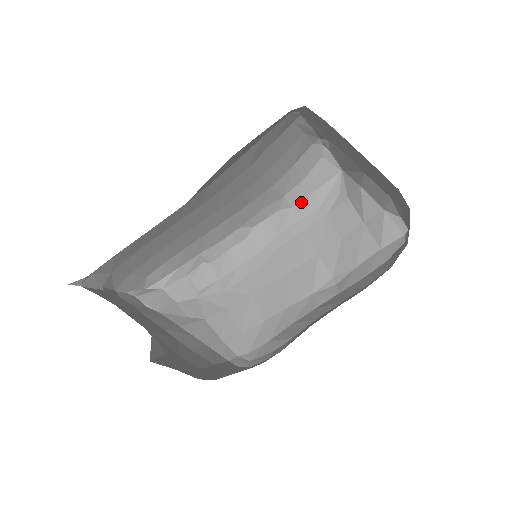
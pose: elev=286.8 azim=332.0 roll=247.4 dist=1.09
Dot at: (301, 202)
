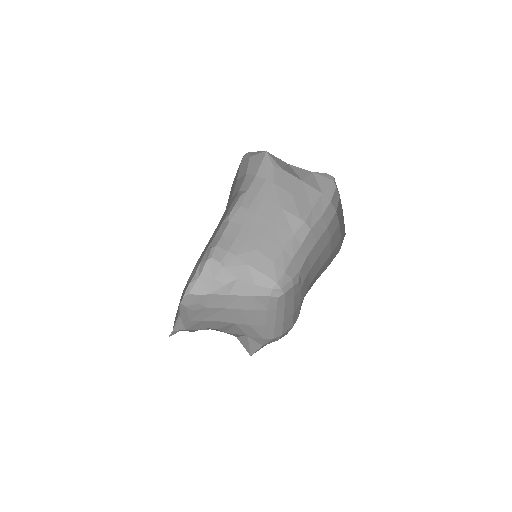
Dot at: (251, 185)
